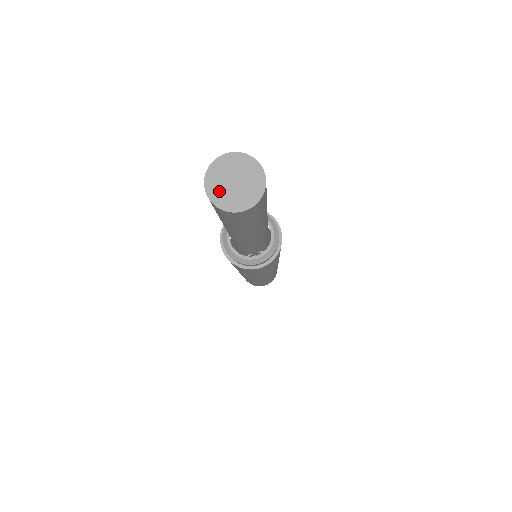
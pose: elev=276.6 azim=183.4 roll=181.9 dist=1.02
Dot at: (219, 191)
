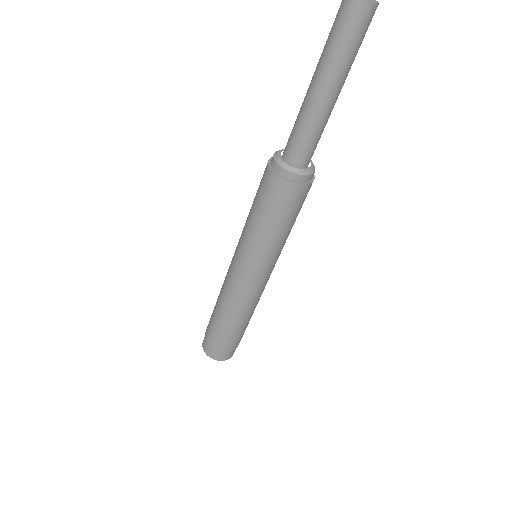
Dot at: out of frame
